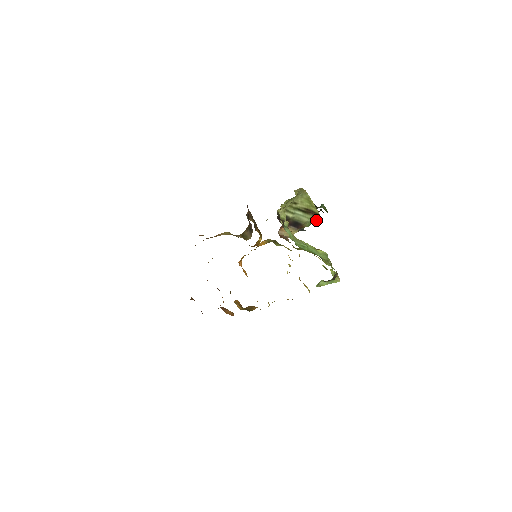
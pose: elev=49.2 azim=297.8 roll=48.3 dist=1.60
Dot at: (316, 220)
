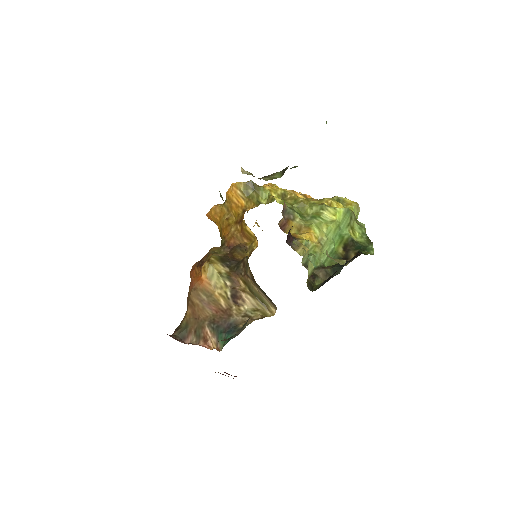
Dot at: occluded
